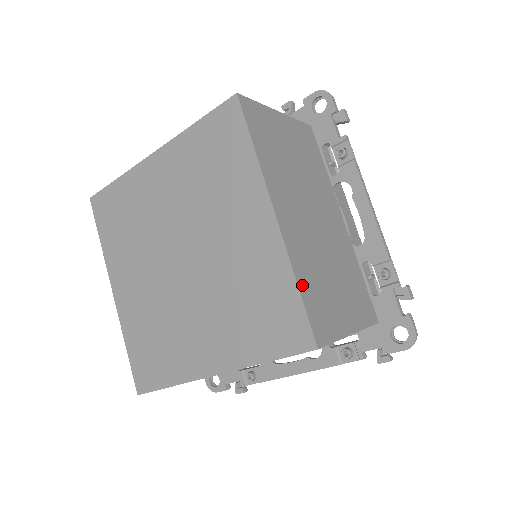
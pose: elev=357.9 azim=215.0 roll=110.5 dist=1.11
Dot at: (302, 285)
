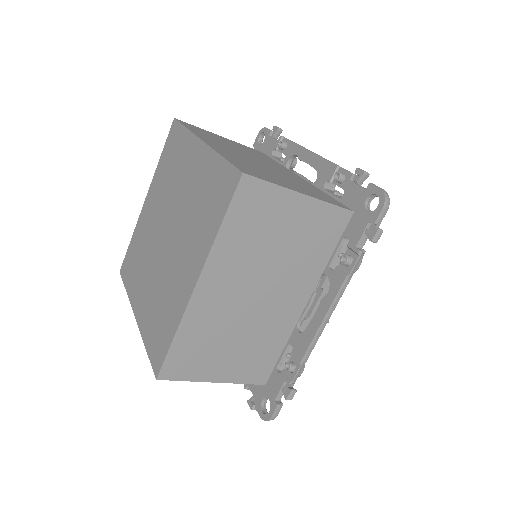
Dot at: (228, 158)
